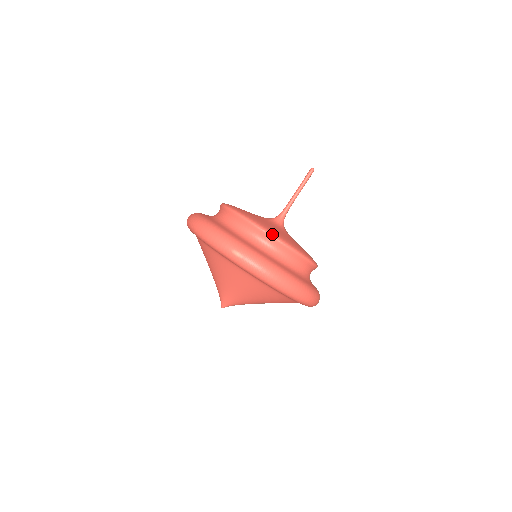
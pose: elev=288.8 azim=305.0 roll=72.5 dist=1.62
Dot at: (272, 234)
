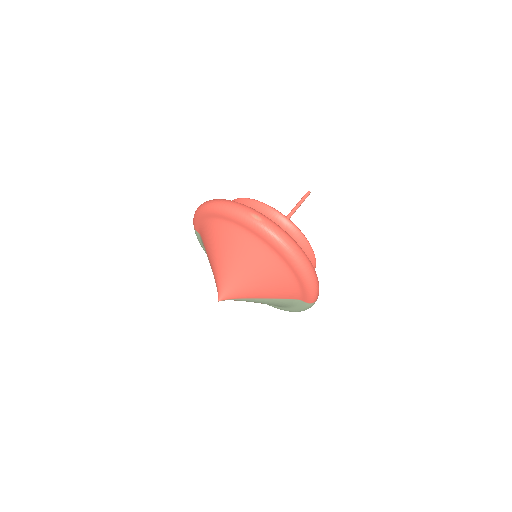
Dot at: (284, 215)
